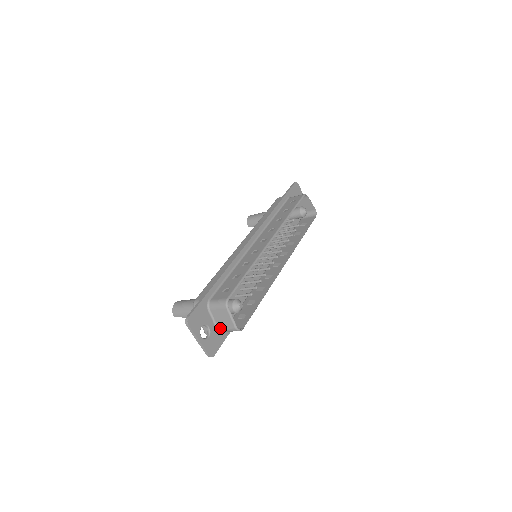
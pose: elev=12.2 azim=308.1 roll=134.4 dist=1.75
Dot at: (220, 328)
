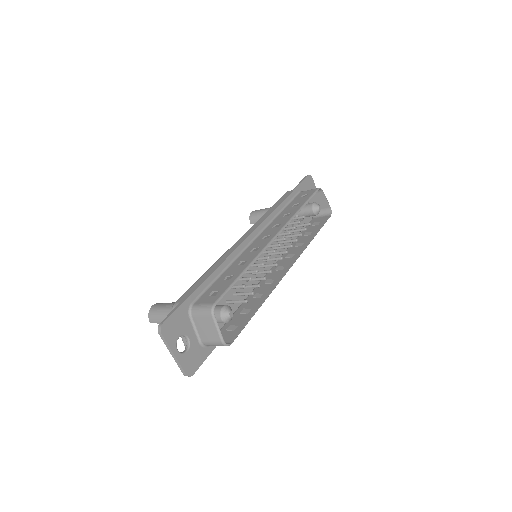
Dot at: (203, 340)
